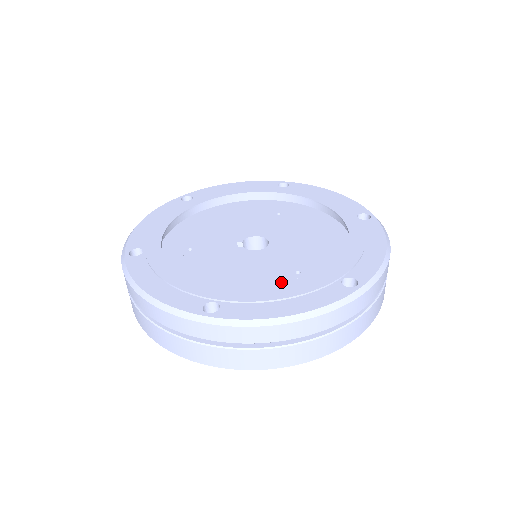
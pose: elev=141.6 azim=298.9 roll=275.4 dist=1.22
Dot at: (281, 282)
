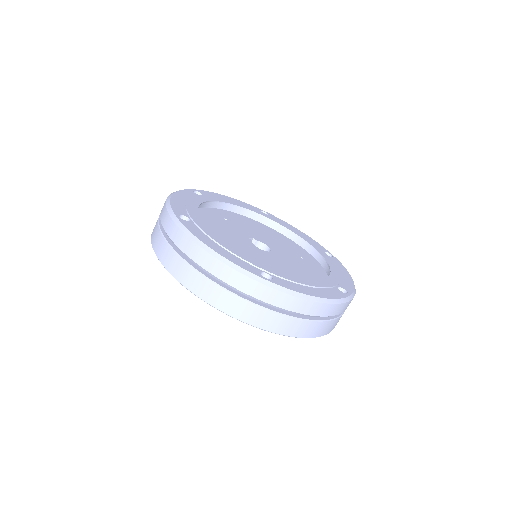
Dot at: occluded
